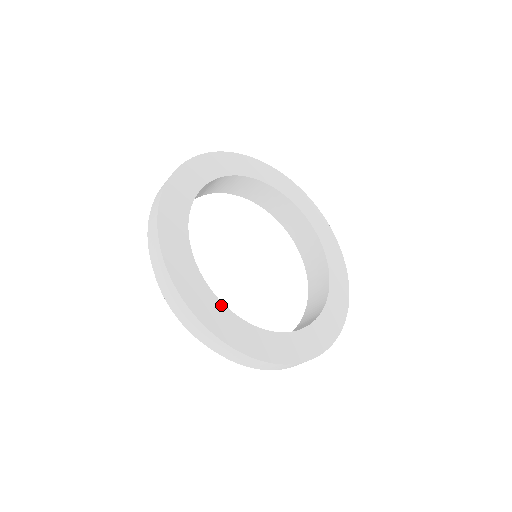
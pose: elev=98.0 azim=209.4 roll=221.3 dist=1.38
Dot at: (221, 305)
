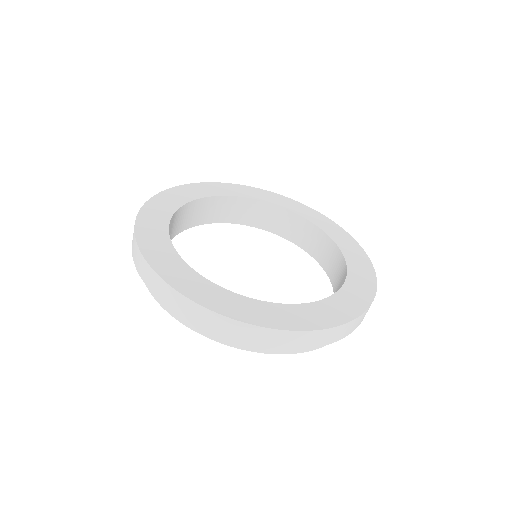
Dot at: (298, 306)
